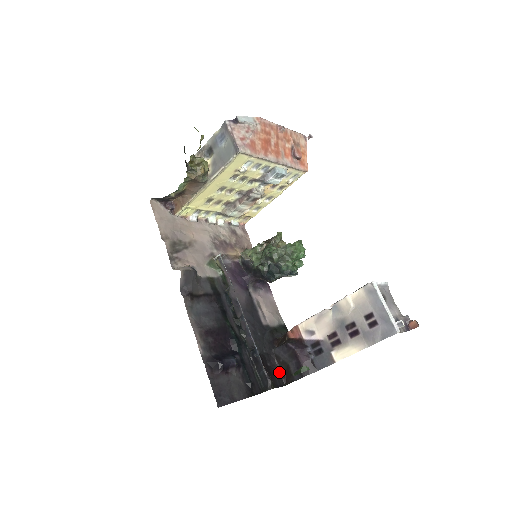
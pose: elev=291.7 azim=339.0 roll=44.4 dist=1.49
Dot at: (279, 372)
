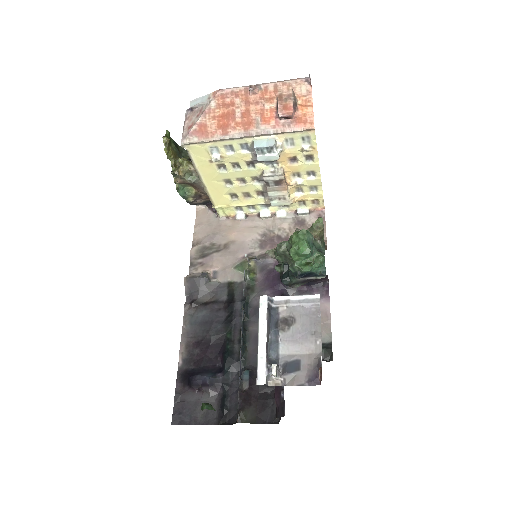
Dot at: occluded
